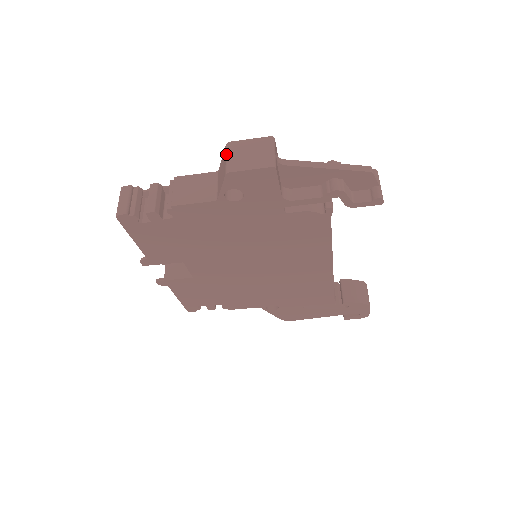
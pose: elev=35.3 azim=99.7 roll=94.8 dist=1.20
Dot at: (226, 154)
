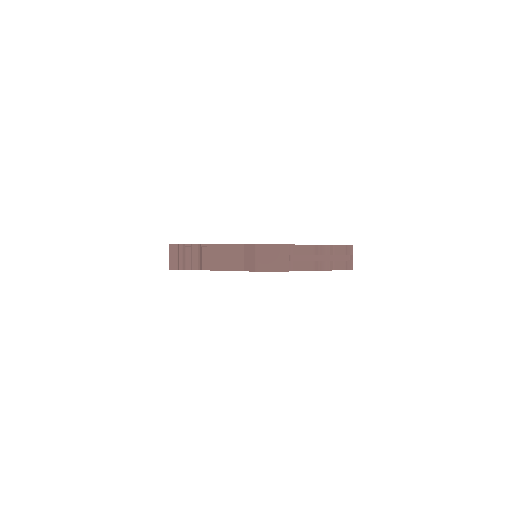
Dot at: (255, 254)
